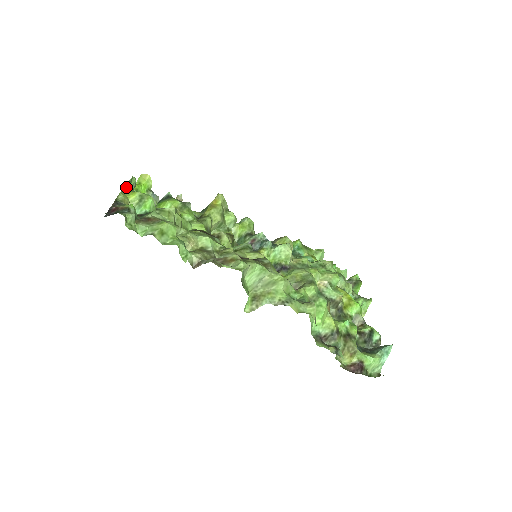
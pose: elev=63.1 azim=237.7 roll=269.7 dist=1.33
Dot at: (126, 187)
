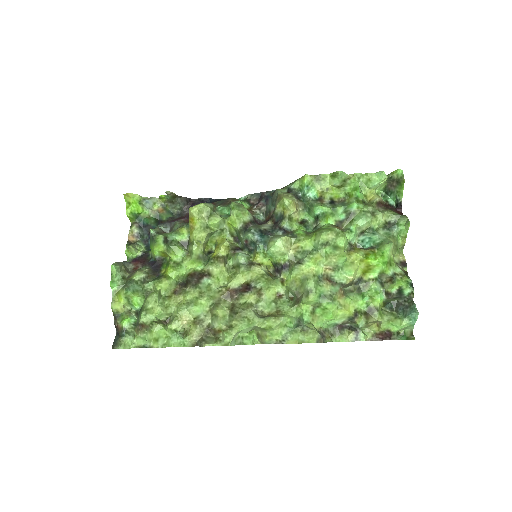
Dot at: (113, 289)
